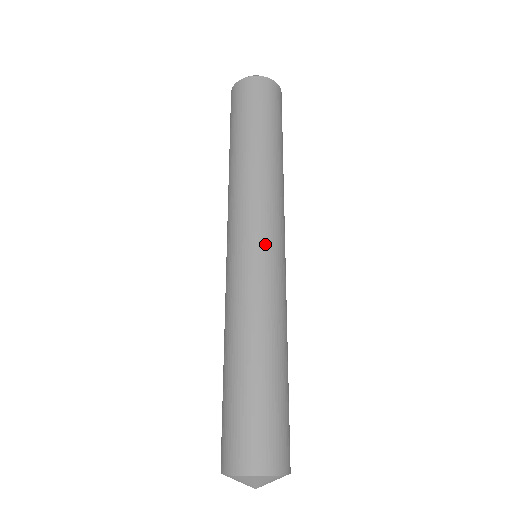
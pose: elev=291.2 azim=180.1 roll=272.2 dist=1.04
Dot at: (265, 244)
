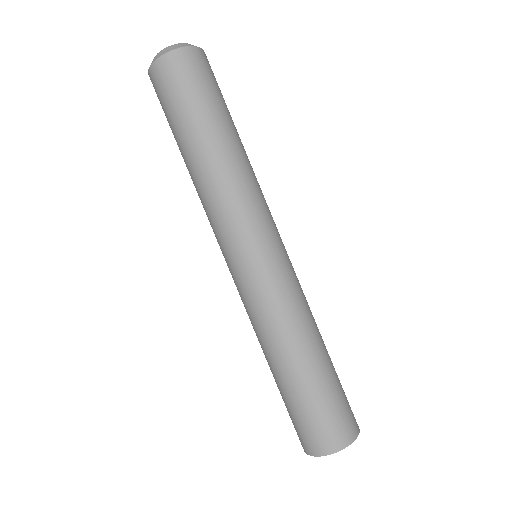
Dot at: (270, 249)
